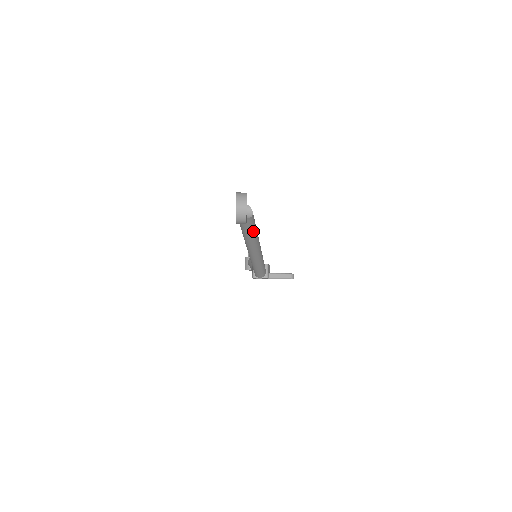
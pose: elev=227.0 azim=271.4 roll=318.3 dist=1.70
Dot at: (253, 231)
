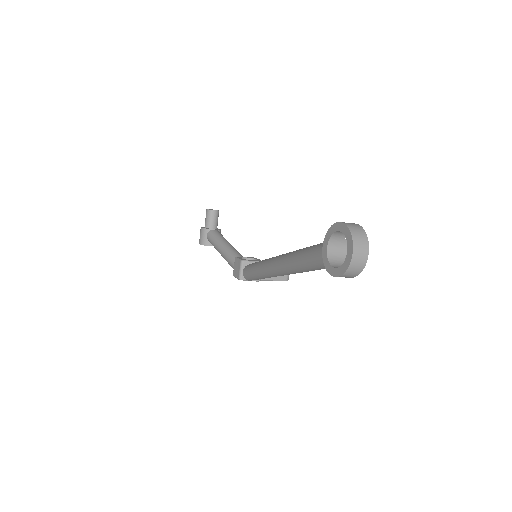
Dot at: occluded
